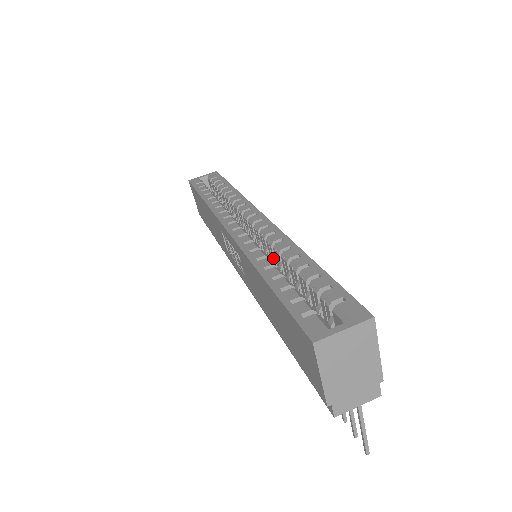
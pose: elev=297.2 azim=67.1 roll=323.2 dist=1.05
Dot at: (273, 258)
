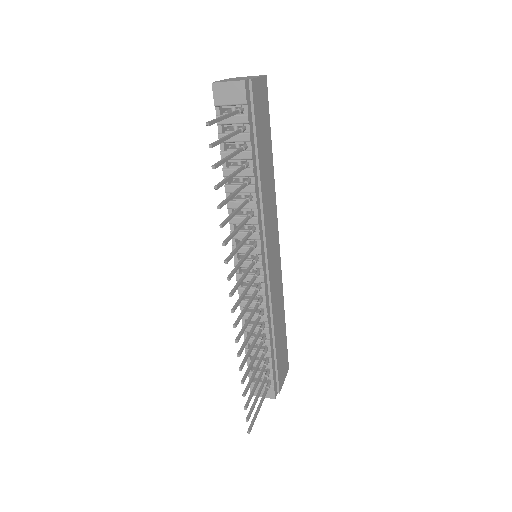
Dot at: occluded
